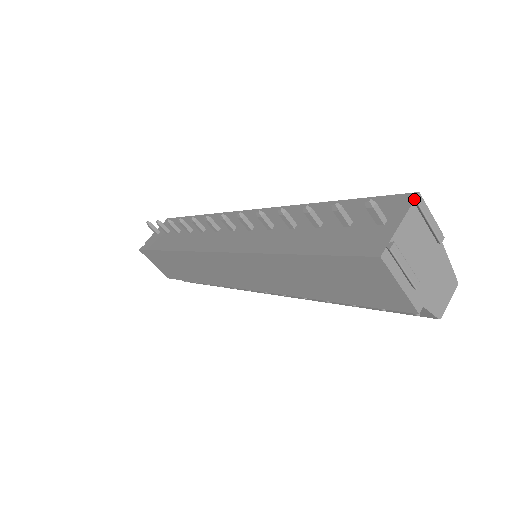
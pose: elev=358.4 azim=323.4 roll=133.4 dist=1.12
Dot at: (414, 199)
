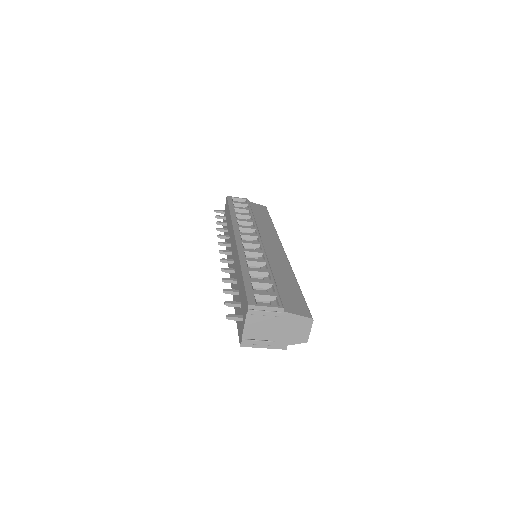
Dot at: (247, 310)
